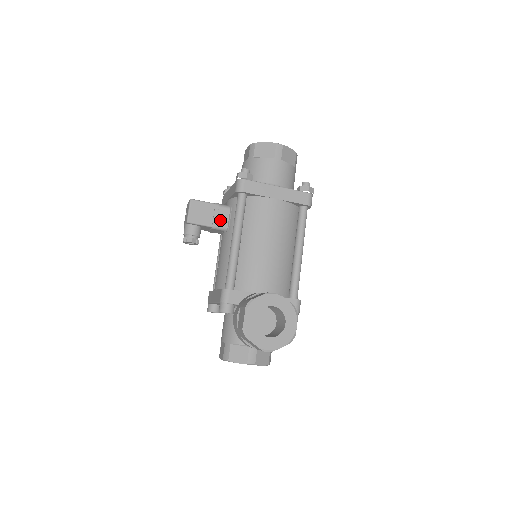
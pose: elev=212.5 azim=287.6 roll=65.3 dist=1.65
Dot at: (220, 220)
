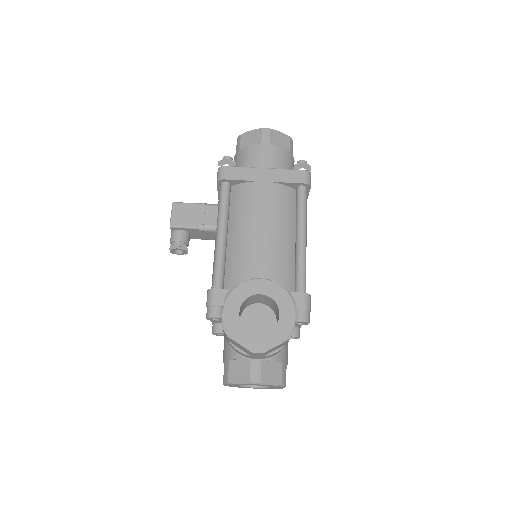
Dot at: (207, 220)
